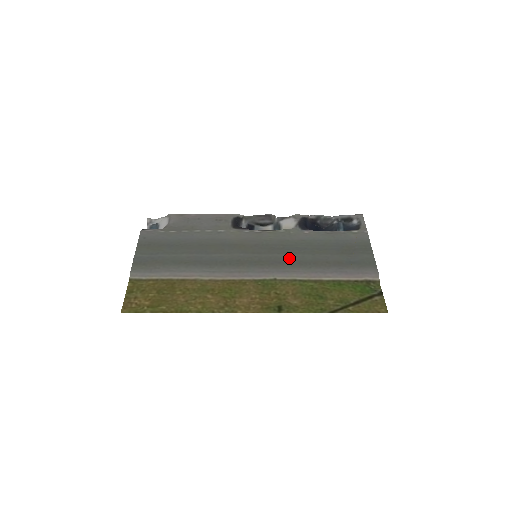
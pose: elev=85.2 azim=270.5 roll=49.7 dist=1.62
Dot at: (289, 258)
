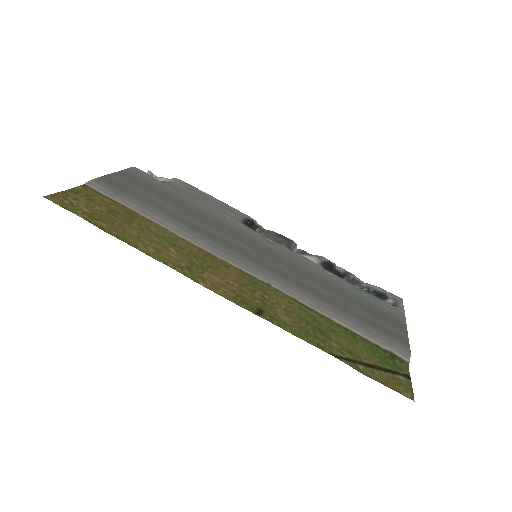
Dot at: (297, 278)
